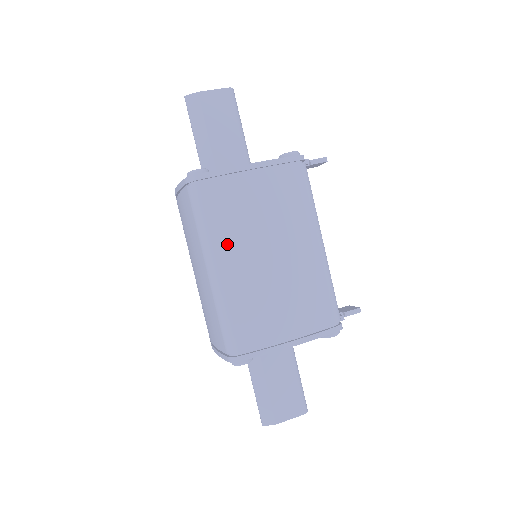
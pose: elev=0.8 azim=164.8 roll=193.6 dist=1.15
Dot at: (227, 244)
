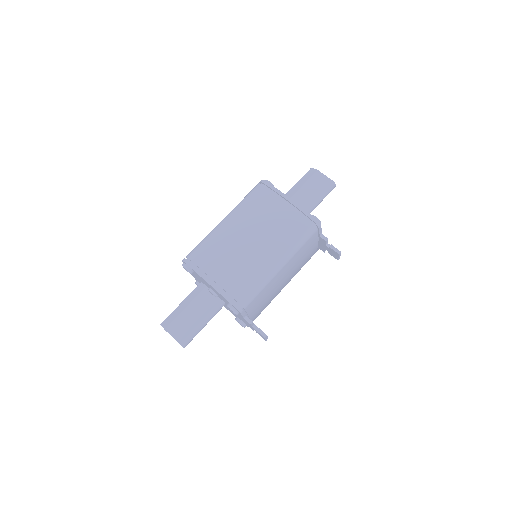
Dot at: (241, 216)
